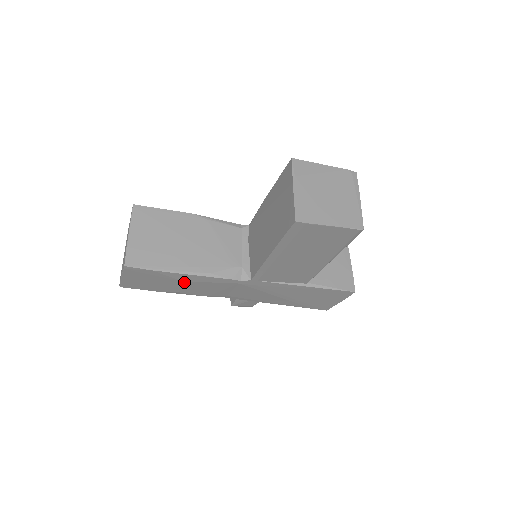
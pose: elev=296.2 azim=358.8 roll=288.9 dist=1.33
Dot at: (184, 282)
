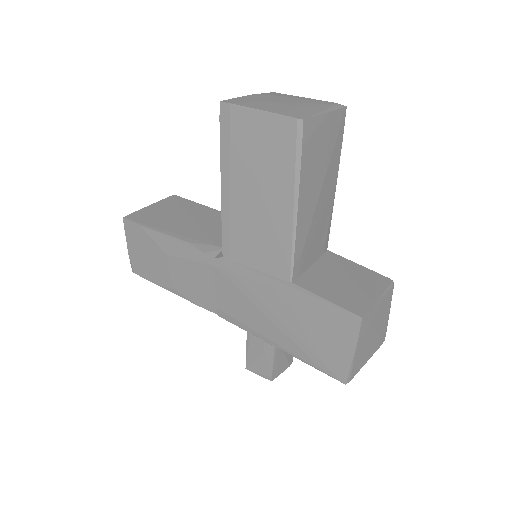
Dot at: (169, 258)
